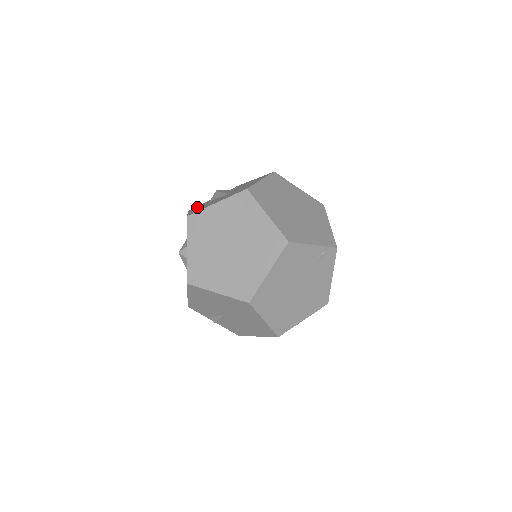
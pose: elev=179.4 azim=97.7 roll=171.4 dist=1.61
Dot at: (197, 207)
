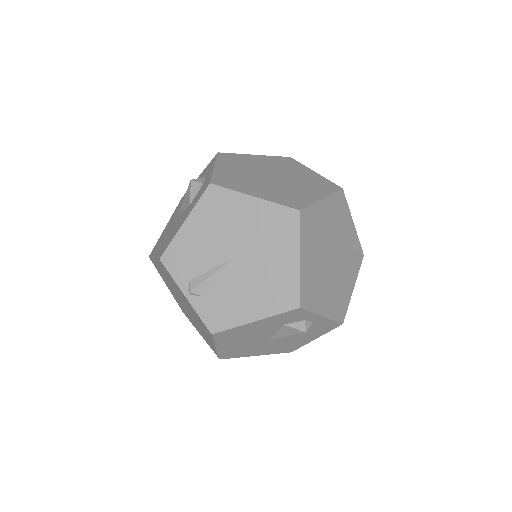
Dot at: occluded
